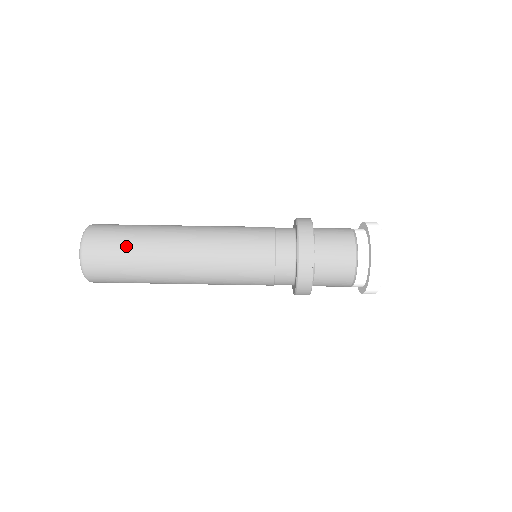
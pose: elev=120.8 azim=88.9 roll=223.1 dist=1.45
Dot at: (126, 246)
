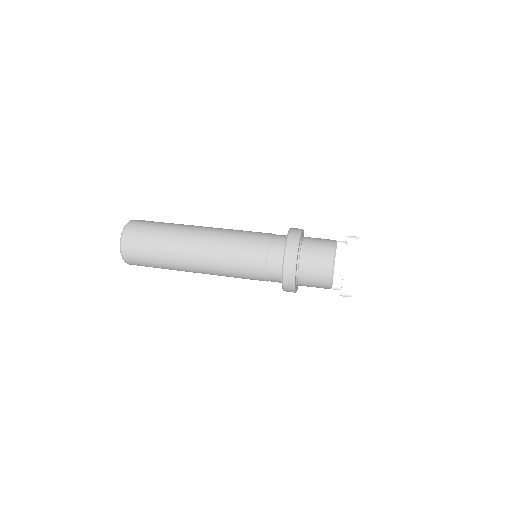
Dot at: (156, 233)
